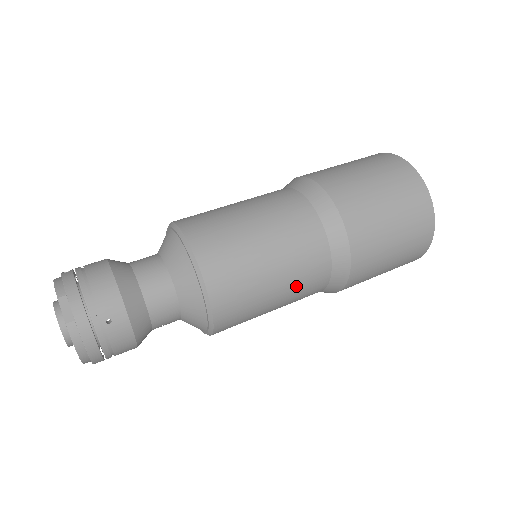
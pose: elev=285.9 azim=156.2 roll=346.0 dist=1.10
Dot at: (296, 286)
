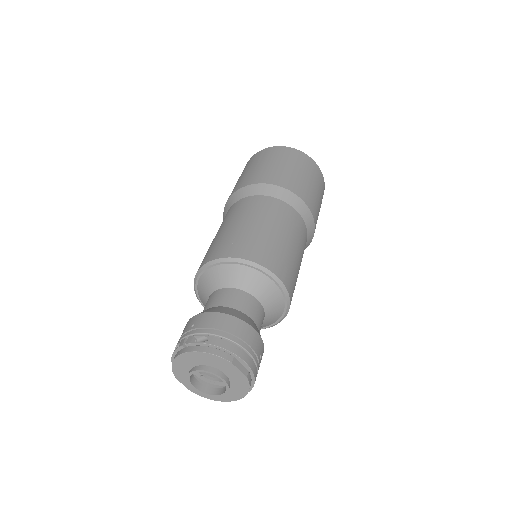
Dot at: occluded
